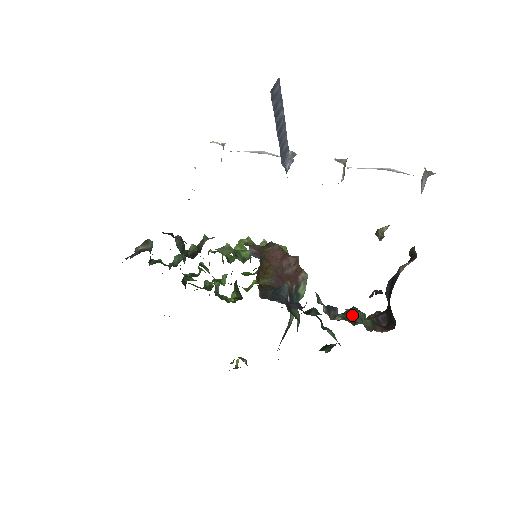
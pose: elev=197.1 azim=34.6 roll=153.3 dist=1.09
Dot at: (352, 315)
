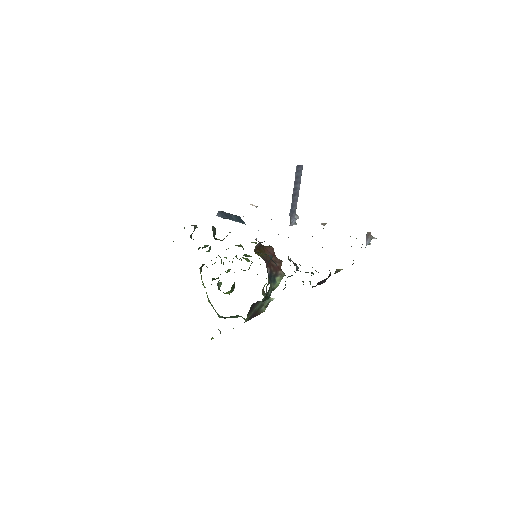
Dot at: occluded
